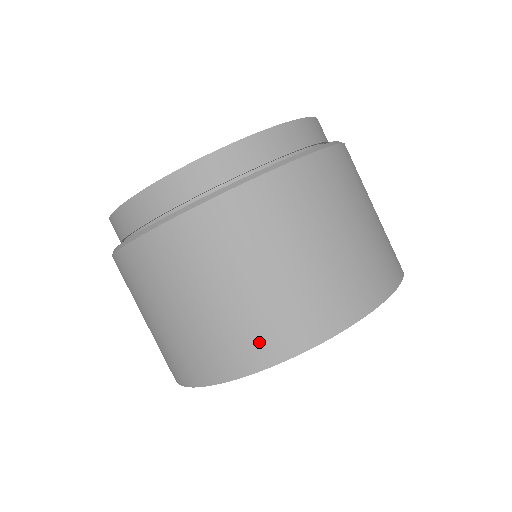
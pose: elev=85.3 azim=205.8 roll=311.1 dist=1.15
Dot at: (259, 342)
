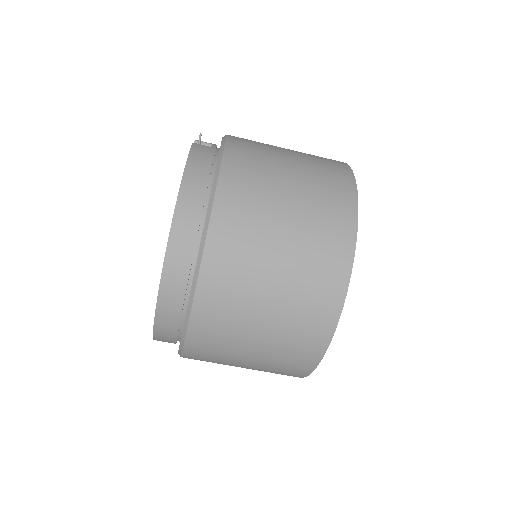
Dot at: (284, 374)
